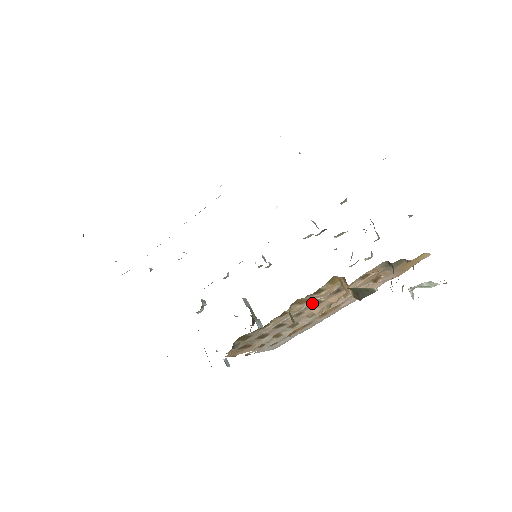
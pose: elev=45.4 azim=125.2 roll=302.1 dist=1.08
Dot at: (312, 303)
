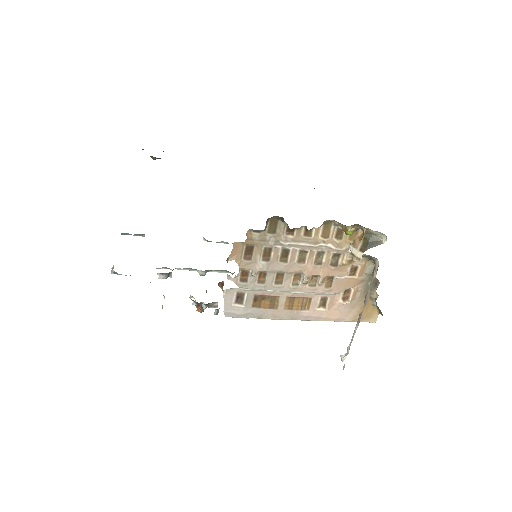
Dot at: (317, 256)
